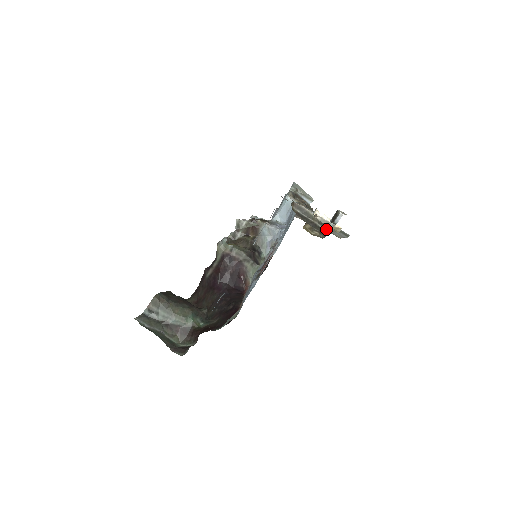
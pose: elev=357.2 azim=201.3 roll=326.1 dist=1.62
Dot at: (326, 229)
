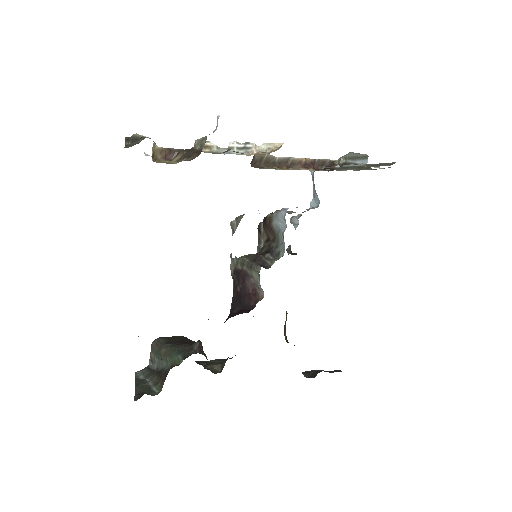
Dot at: (201, 149)
